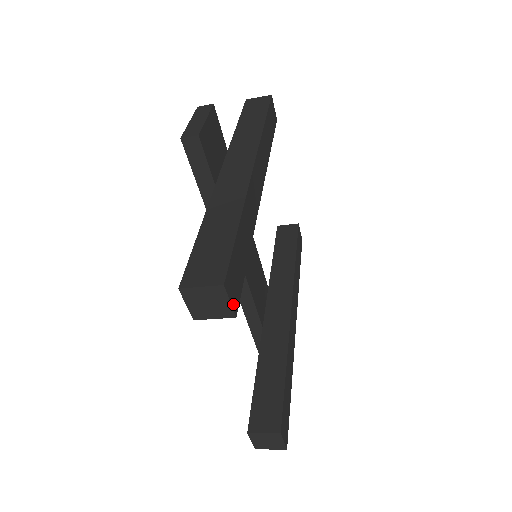
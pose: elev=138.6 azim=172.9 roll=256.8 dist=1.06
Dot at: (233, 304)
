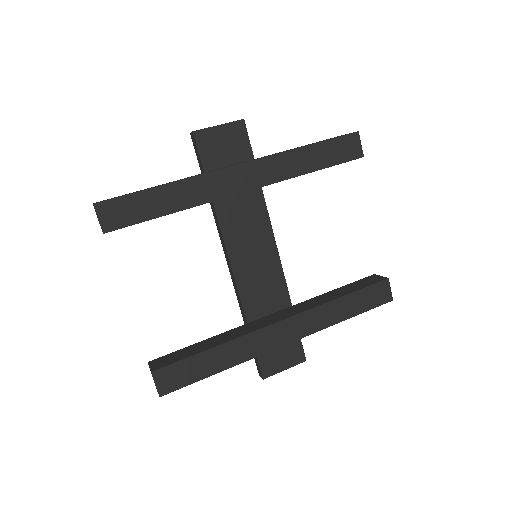
Dot at: (103, 223)
